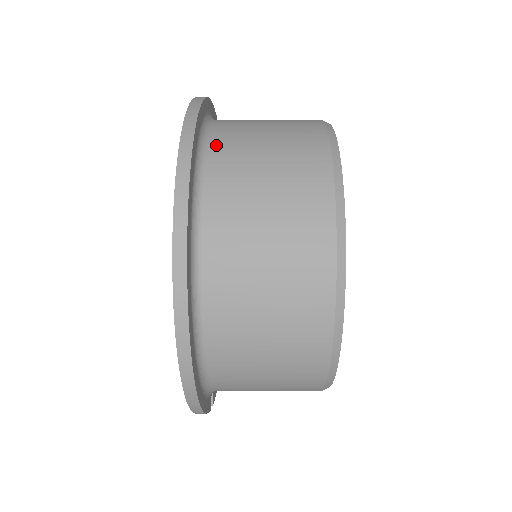
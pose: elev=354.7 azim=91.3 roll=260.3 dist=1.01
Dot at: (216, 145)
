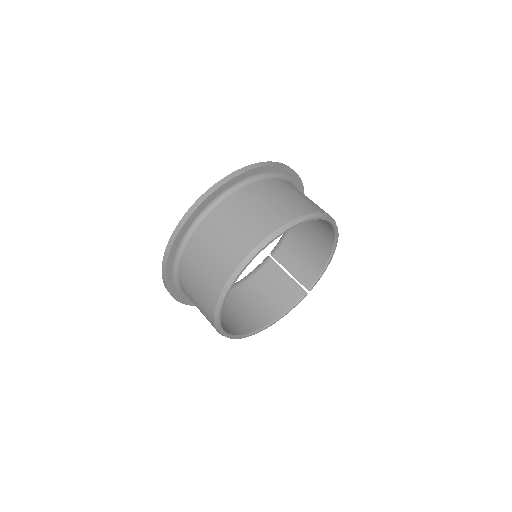
Dot at: (181, 283)
